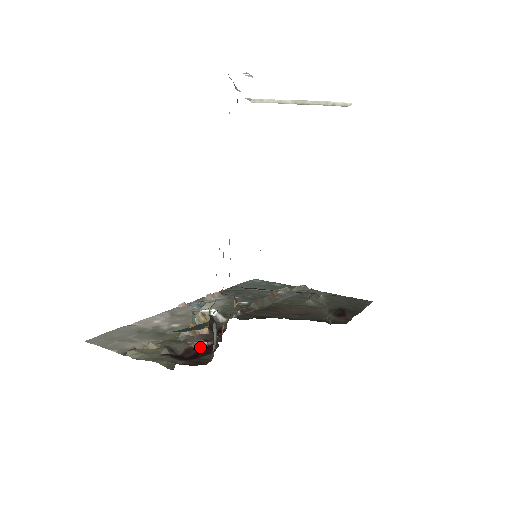
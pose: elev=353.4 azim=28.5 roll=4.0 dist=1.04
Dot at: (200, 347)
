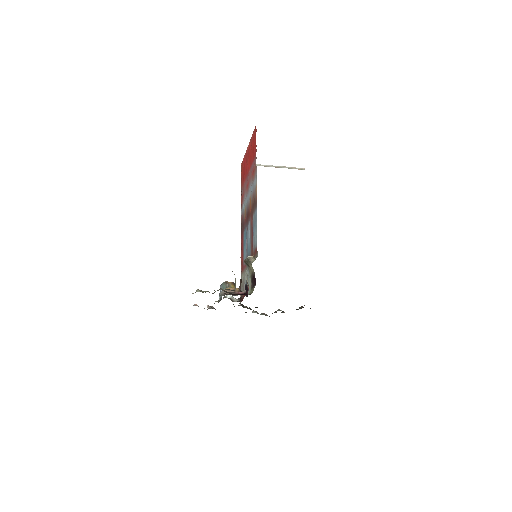
Dot at: (239, 293)
